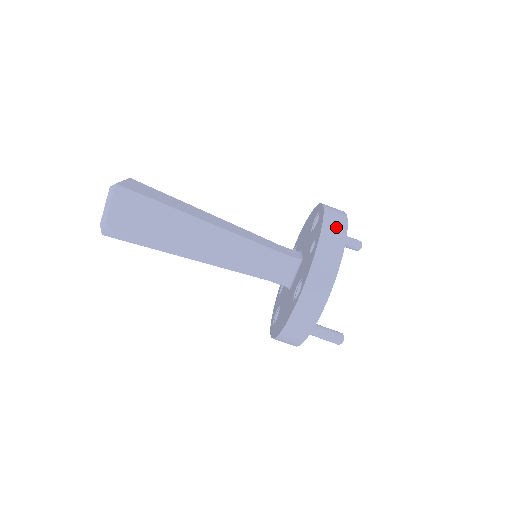
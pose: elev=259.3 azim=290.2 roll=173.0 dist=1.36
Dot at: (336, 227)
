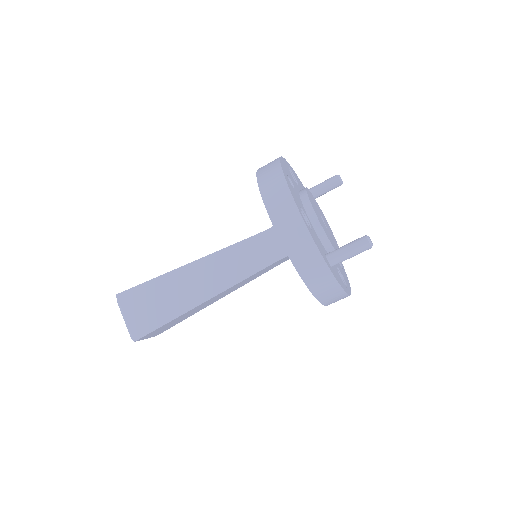
Dot at: (269, 165)
